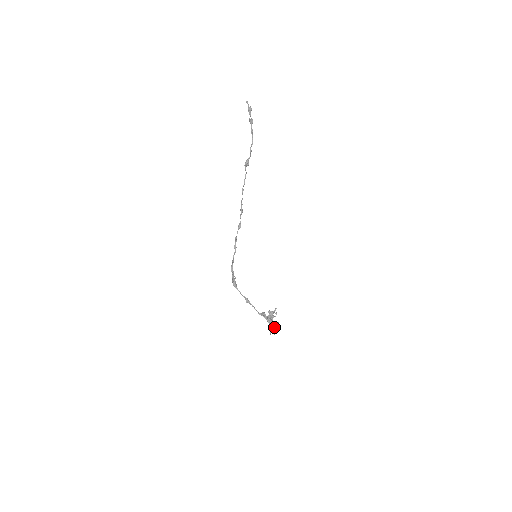
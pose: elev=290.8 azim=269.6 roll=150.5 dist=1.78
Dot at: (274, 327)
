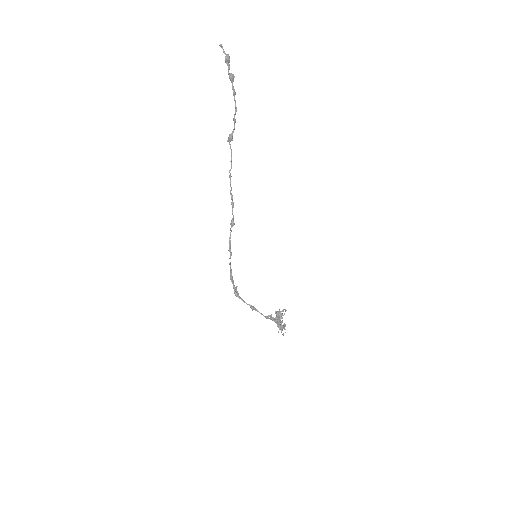
Dot at: (283, 327)
